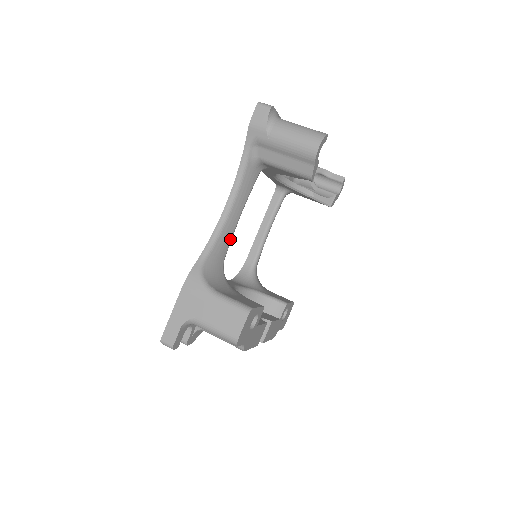
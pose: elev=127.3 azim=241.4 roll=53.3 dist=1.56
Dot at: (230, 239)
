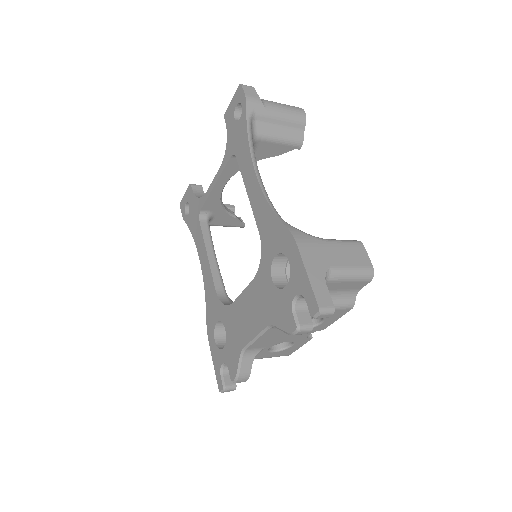
Dot at: occluded
